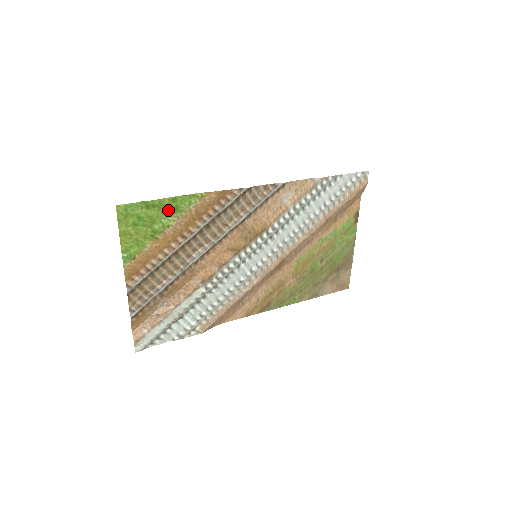
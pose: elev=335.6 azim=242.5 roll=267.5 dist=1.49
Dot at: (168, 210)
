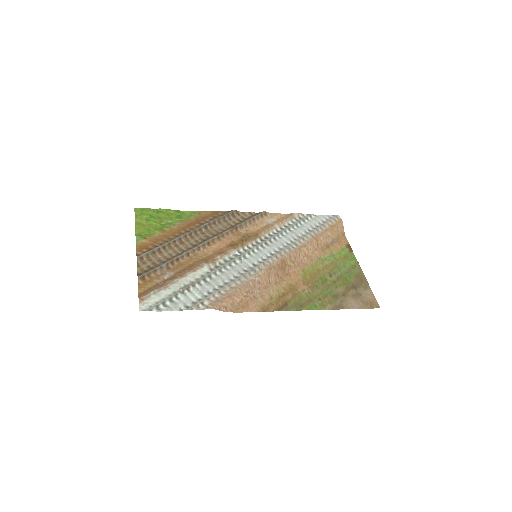
Dot at: (174, 217)
